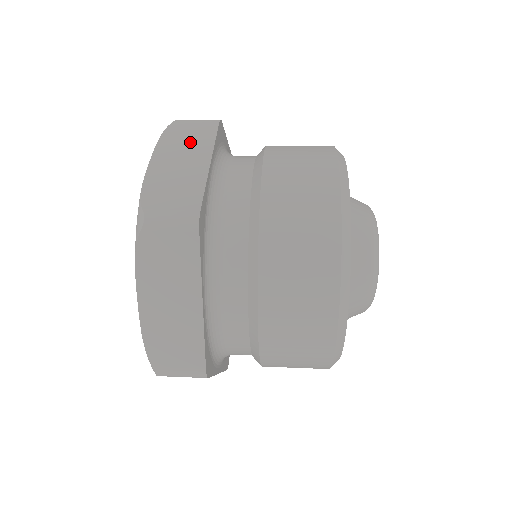
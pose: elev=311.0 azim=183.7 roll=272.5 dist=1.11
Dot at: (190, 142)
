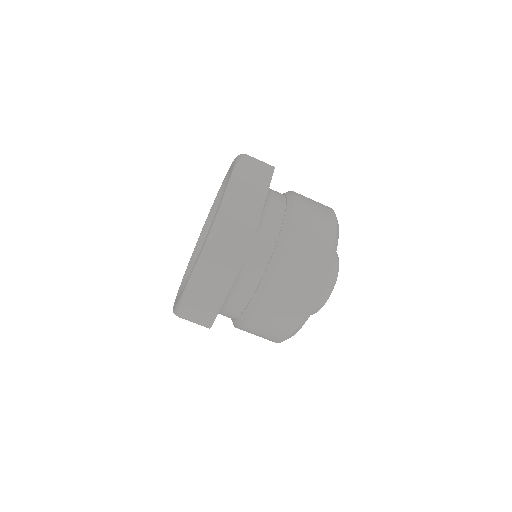
Dot at: occluded
